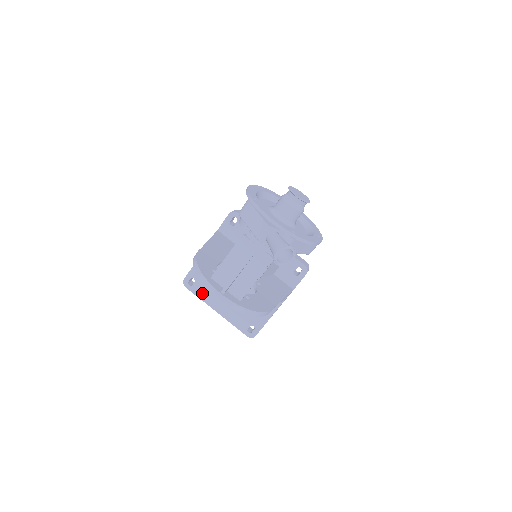
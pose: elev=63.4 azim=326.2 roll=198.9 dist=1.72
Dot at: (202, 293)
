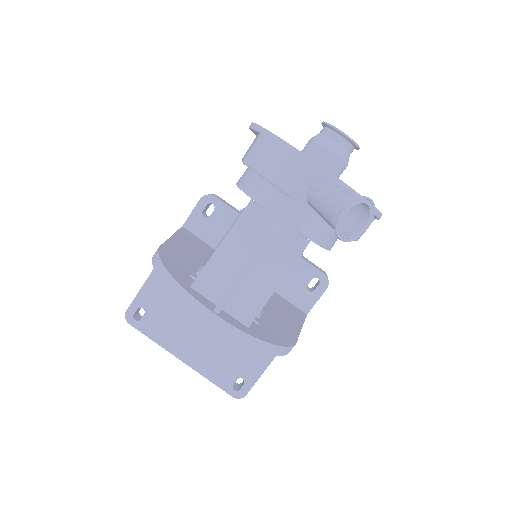
Dot at: (157, 331)
